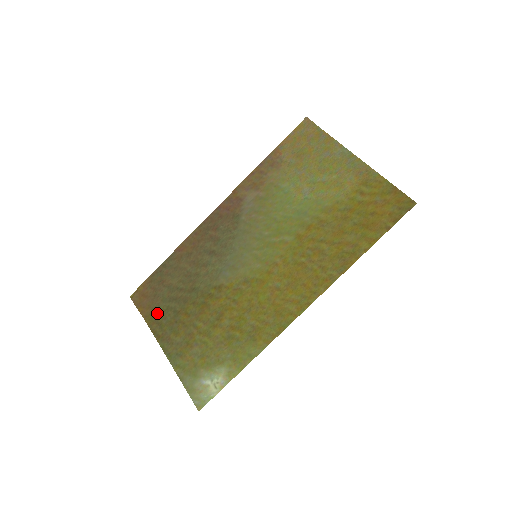
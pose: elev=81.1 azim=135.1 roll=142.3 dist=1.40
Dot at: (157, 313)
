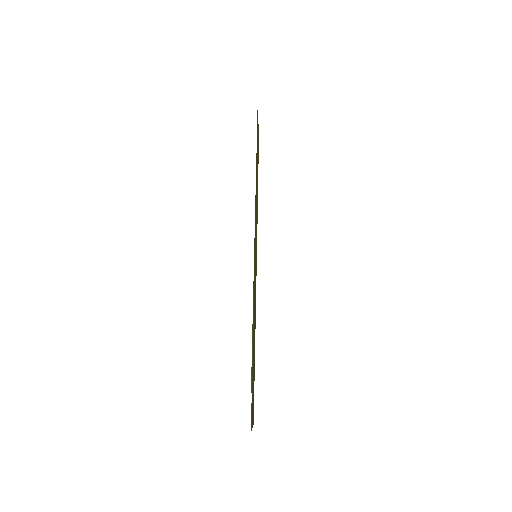
Dot at: occluded
